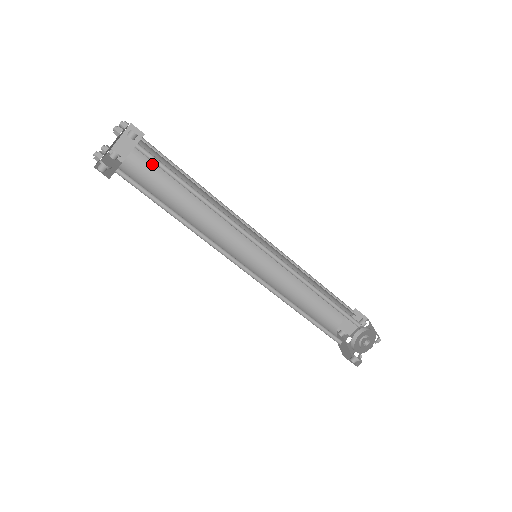
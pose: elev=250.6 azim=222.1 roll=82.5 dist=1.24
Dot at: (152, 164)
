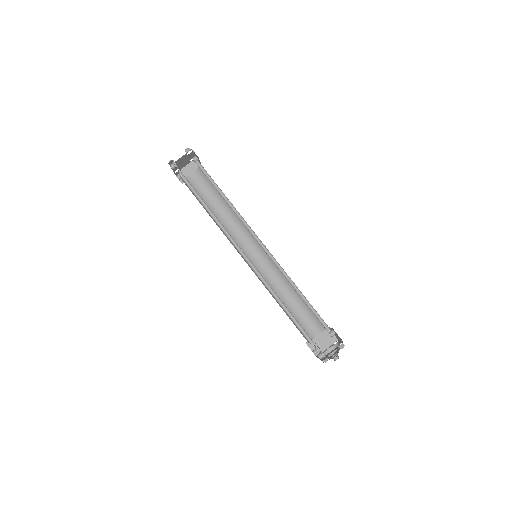
Dot at: (201, 184)
